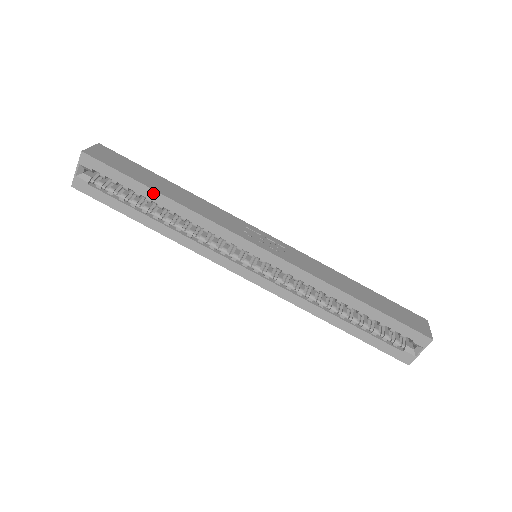
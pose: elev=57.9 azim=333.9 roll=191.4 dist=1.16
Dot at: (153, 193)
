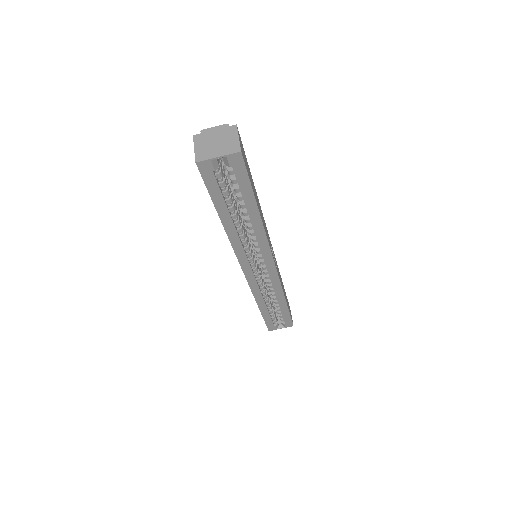
Dot at: (254, 207)
